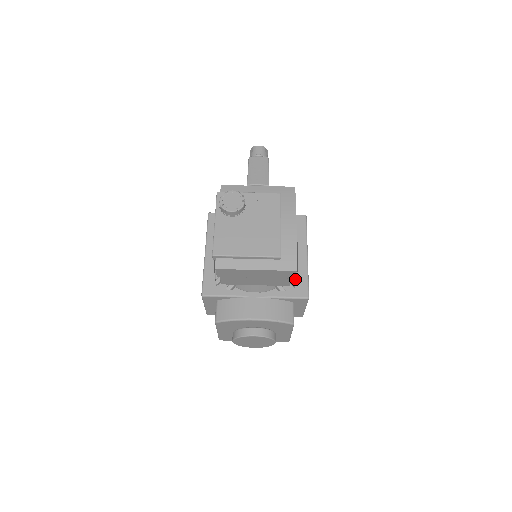
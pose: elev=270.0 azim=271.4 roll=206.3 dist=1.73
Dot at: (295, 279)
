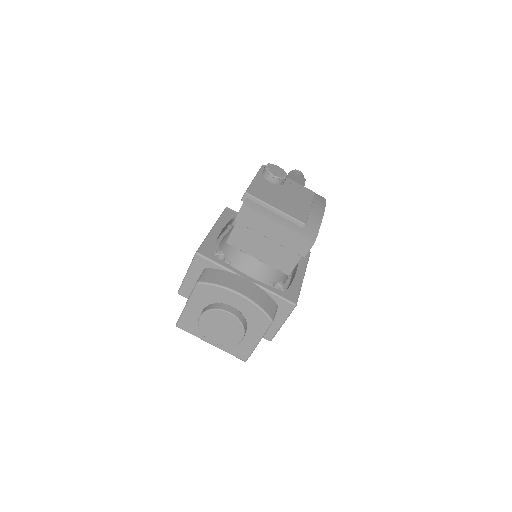
Dot at: occluded
